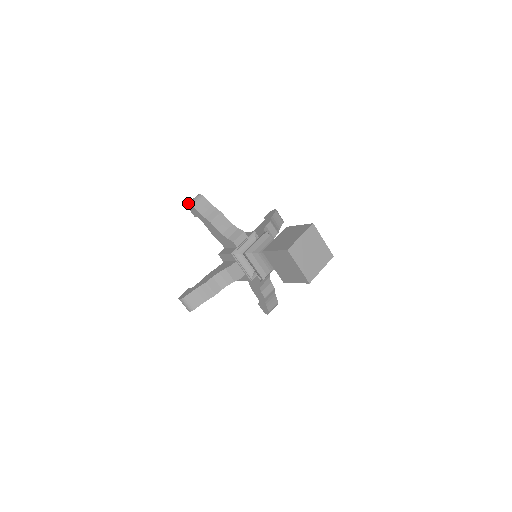
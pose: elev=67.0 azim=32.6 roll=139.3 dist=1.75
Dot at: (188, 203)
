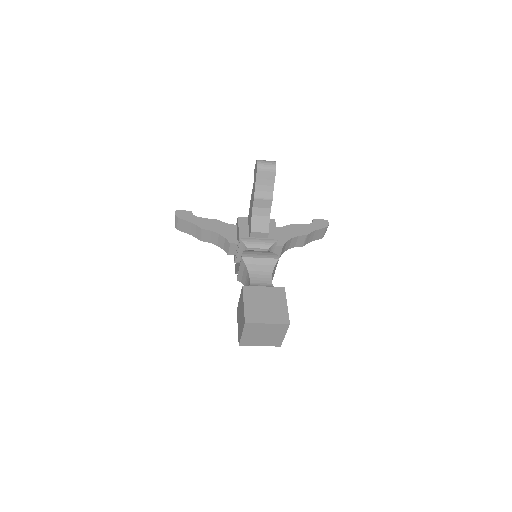
Dot at: occluded
